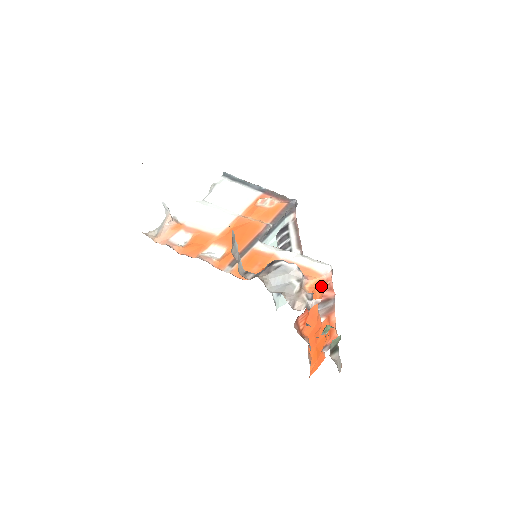
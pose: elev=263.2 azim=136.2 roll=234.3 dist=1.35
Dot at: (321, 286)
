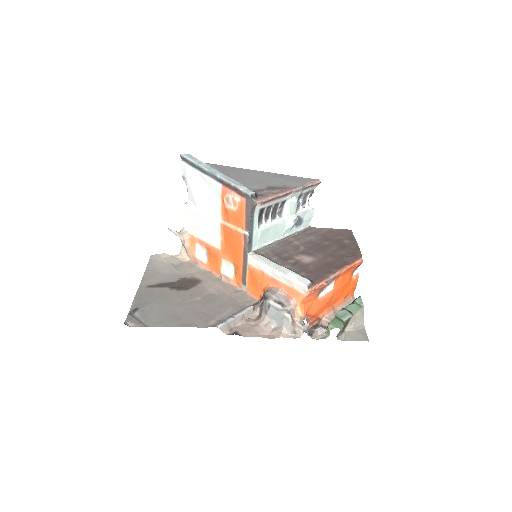
Dot at: (308, 299)
